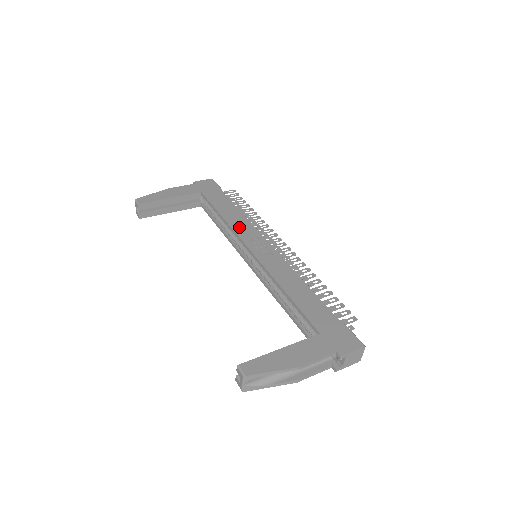
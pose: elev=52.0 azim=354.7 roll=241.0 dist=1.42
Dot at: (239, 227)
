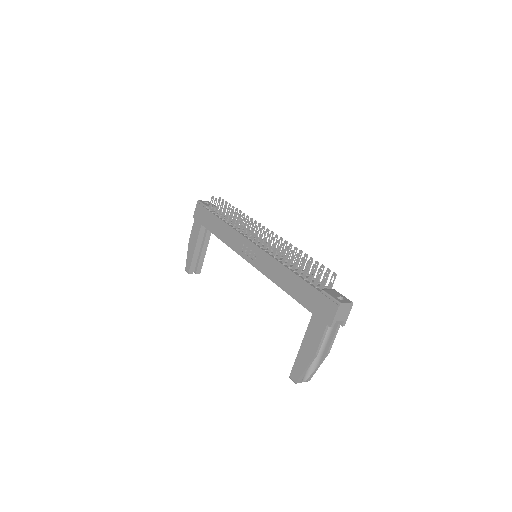
Dot at: (232, 242)
